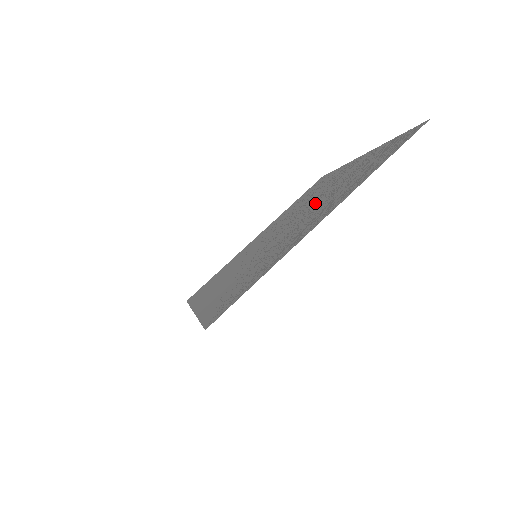
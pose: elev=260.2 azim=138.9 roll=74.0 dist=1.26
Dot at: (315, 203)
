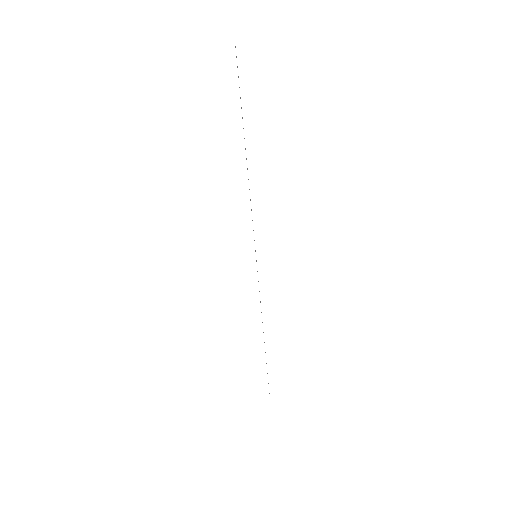
Dot at: occluded
